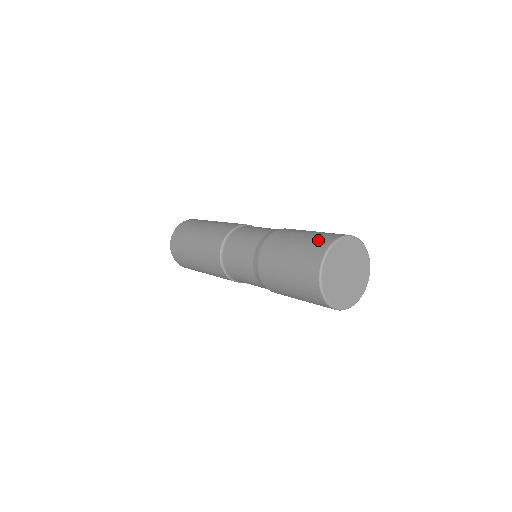
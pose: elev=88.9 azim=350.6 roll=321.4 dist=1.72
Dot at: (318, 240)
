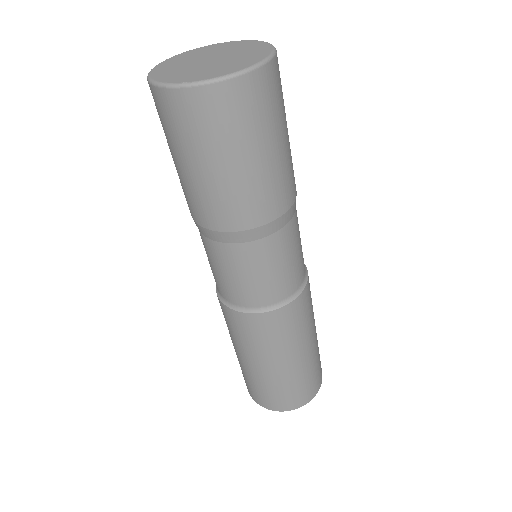
Dot at: occluded
